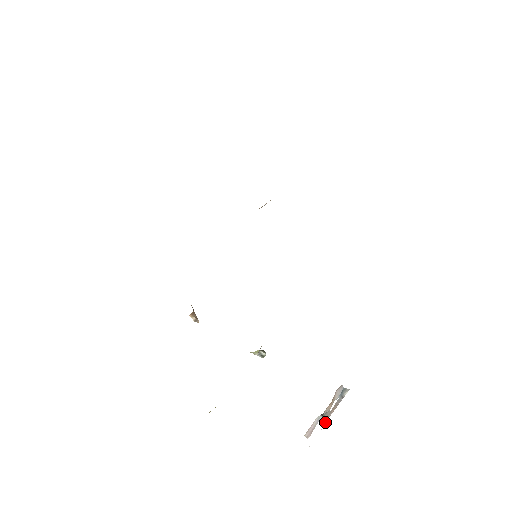
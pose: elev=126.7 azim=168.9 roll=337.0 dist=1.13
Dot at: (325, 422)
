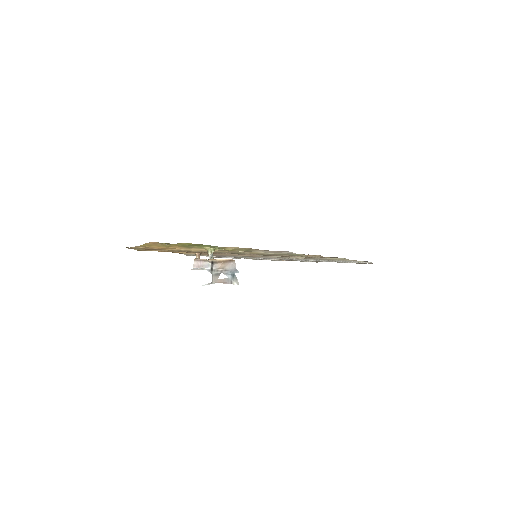
Dot at: (210, 283)
